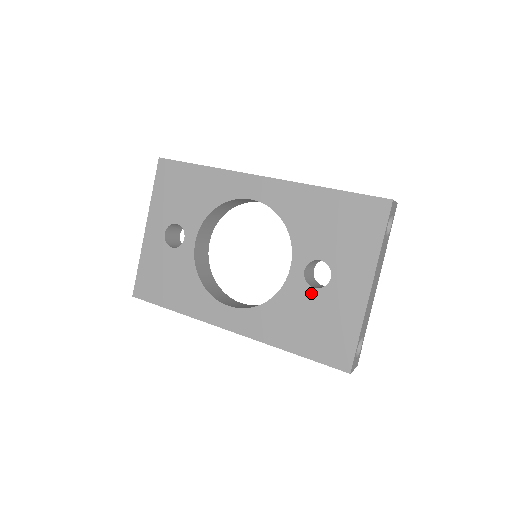
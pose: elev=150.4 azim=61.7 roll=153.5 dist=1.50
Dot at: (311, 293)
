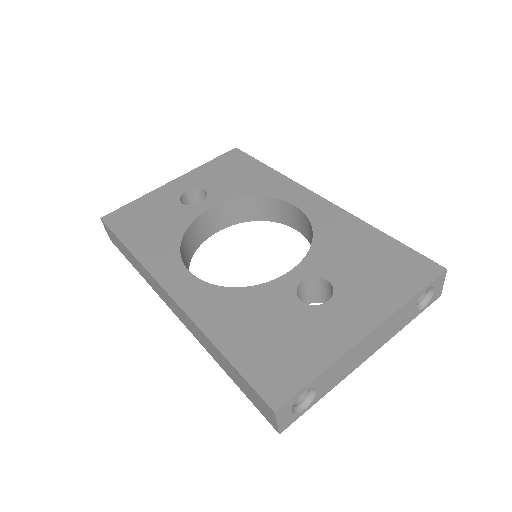
Dot at: (293, 304)
